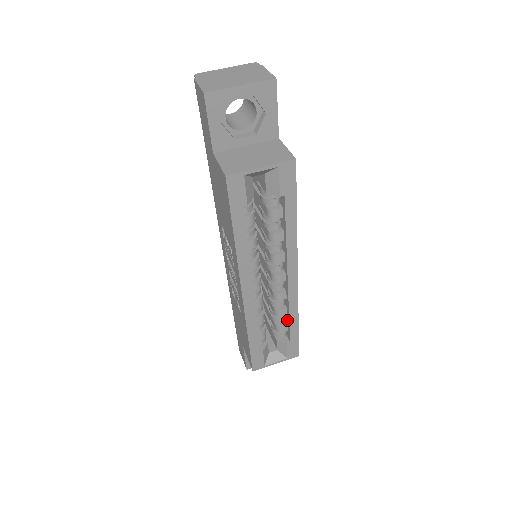
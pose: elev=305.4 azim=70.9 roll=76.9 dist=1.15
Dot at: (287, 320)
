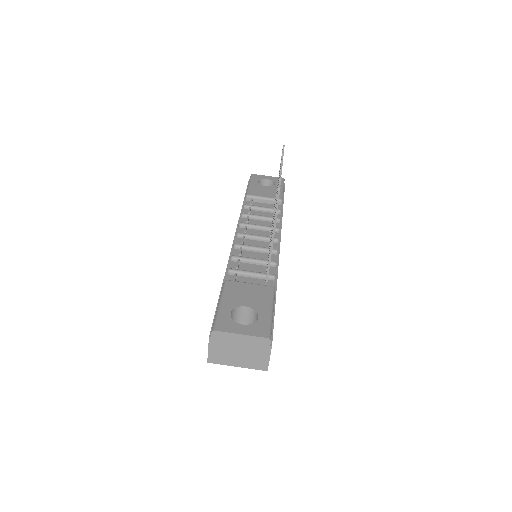
Dot at: occluded
